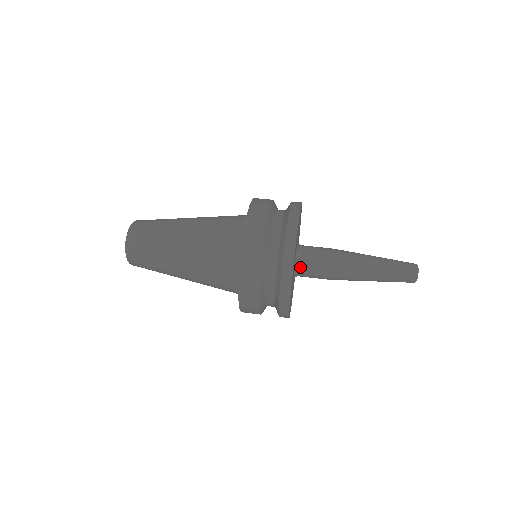
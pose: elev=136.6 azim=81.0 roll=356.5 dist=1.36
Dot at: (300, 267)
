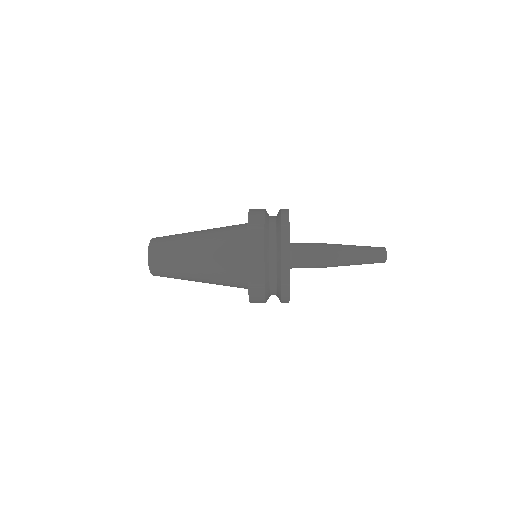
Dot at: (293, 243)
